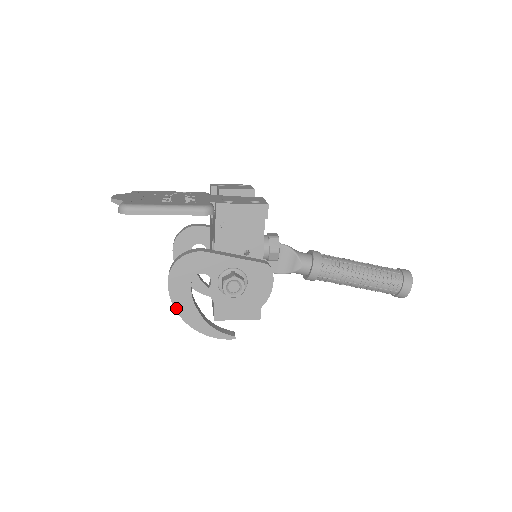
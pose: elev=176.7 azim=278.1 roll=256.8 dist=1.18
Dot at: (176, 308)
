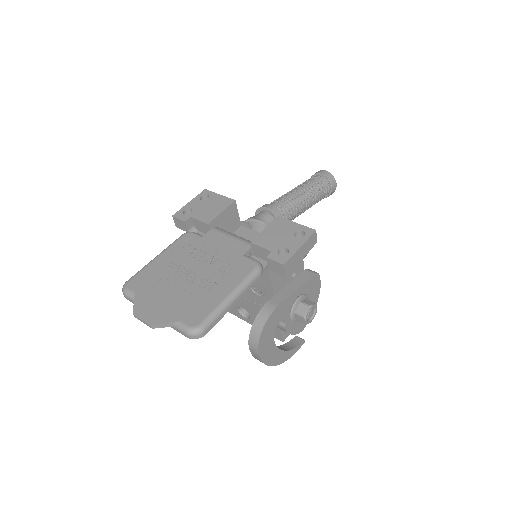
Dot at: (268, 364)
